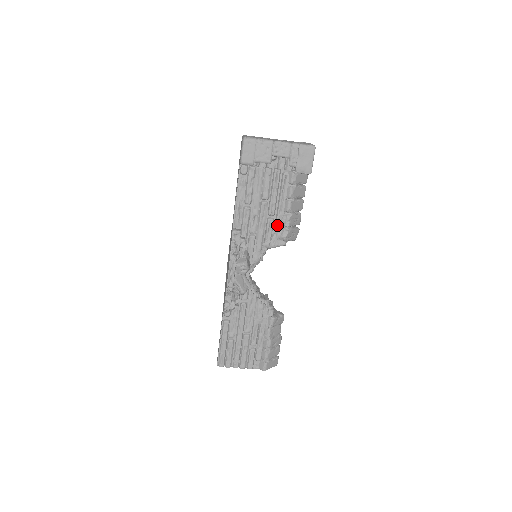
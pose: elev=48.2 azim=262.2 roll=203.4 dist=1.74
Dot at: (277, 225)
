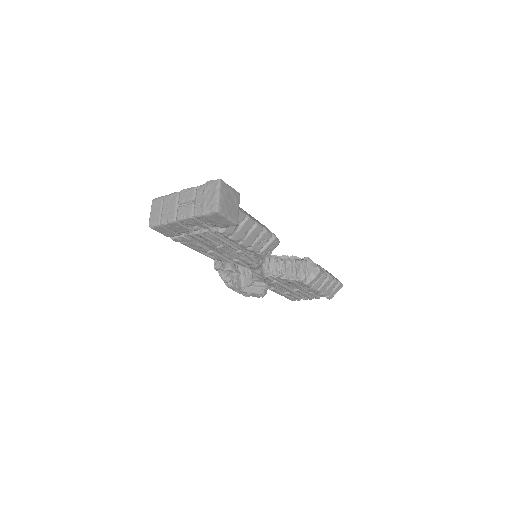
Dot at: (247, 253)
